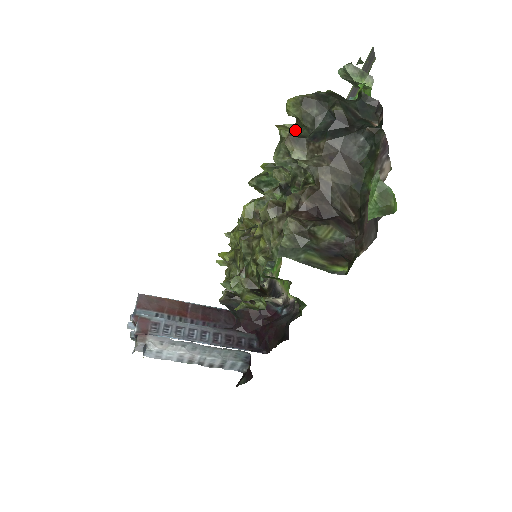
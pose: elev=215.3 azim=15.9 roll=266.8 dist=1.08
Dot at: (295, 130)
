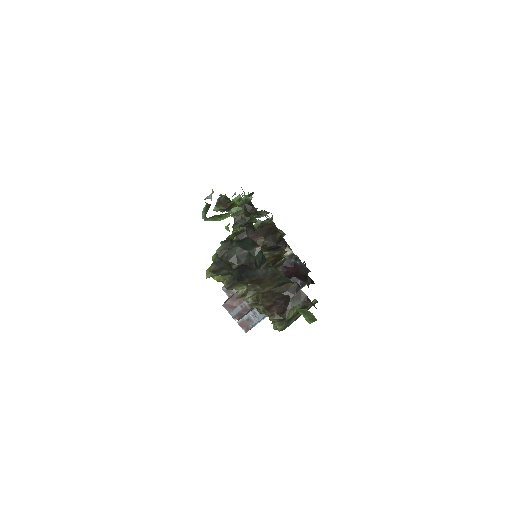
Dot at: occluded
